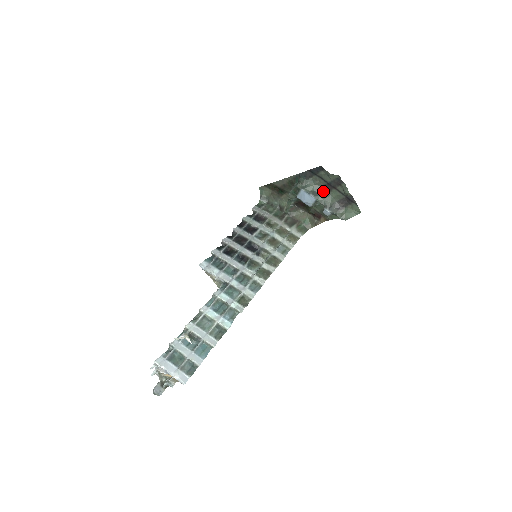
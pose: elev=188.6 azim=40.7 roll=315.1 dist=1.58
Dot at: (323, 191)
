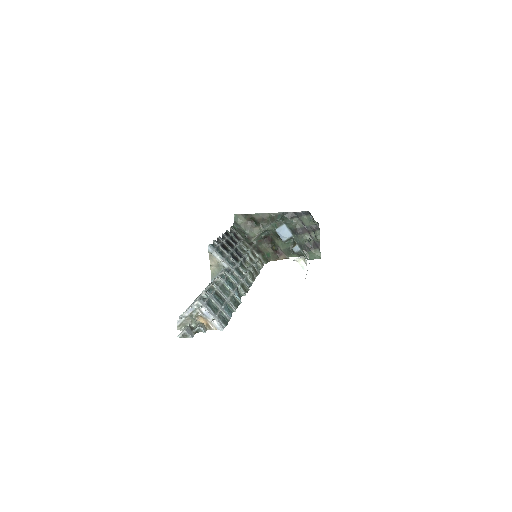
Dot at: (298, 232)
